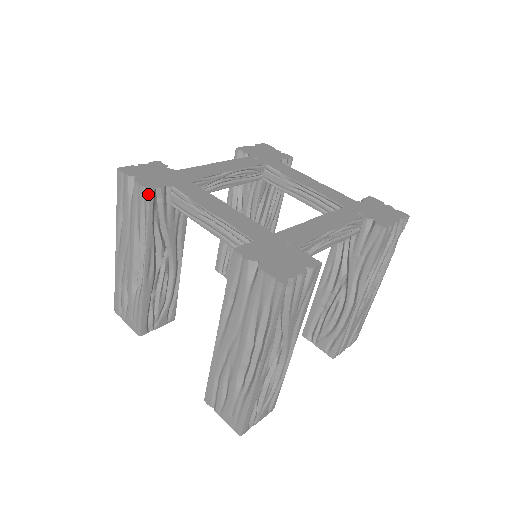
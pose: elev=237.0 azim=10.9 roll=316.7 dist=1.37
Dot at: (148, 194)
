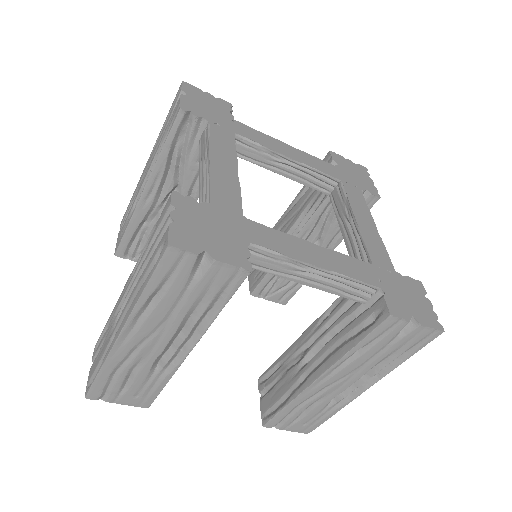
Dot at: (246, 275)
